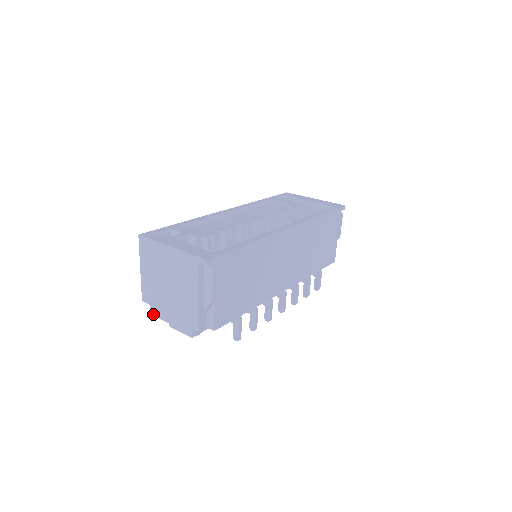
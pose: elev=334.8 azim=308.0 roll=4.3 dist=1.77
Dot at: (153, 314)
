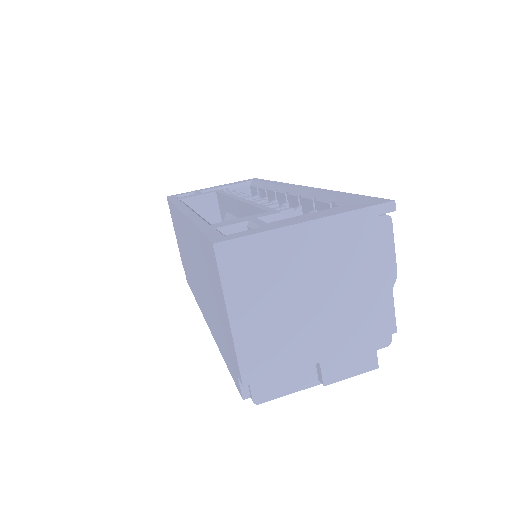
Dot at: (262, 401)
